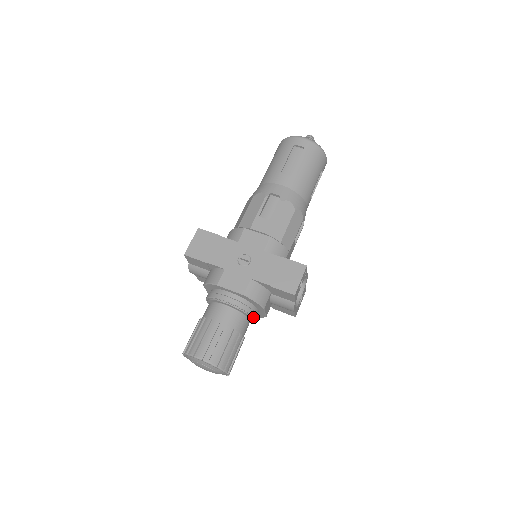
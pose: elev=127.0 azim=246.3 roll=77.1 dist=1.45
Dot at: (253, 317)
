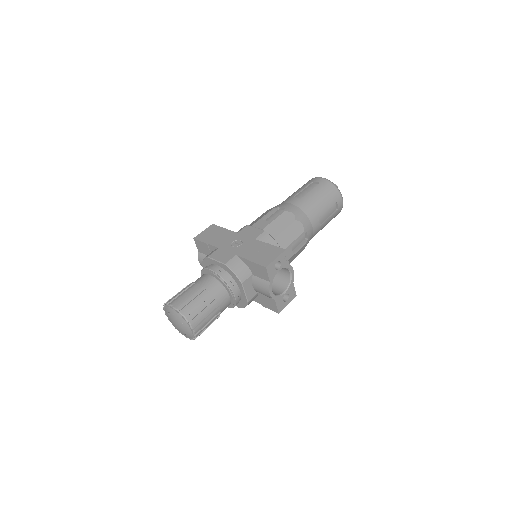
Dot at: (232, 291)
